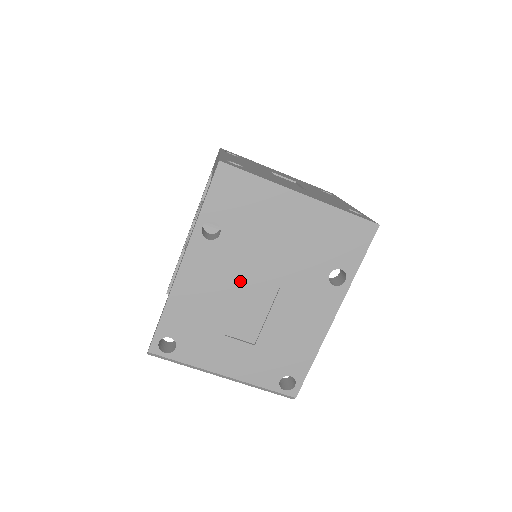
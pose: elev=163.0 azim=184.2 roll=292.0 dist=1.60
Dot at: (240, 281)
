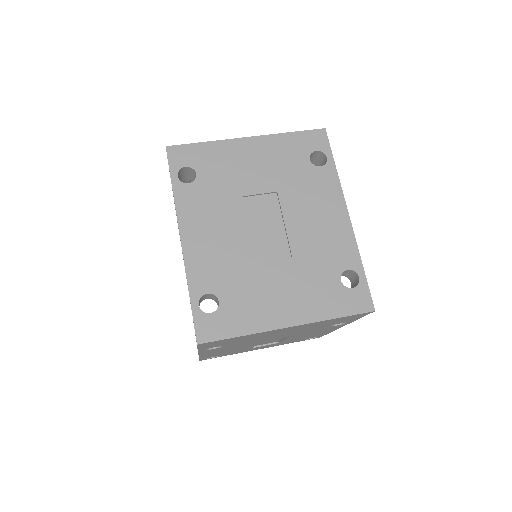
Dot at: occluded
